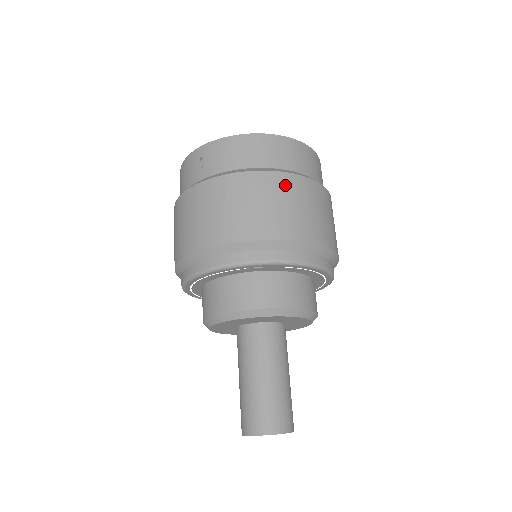
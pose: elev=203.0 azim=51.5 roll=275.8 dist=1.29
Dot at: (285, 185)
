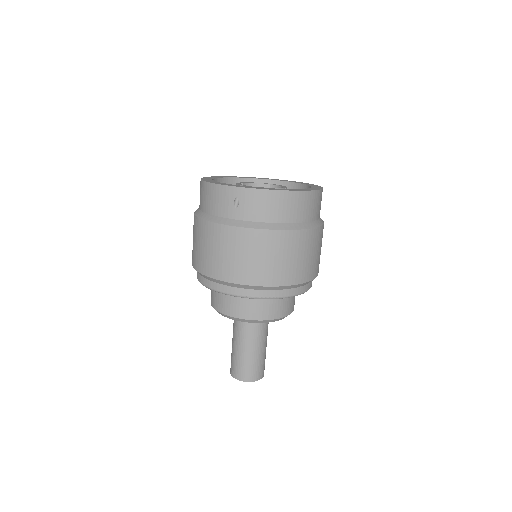
Dot at: (302, 241)
